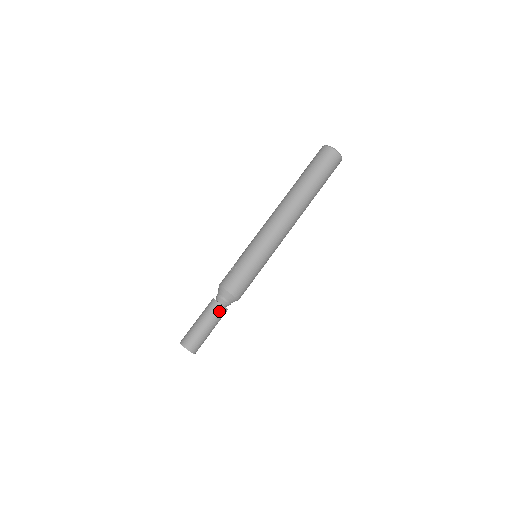
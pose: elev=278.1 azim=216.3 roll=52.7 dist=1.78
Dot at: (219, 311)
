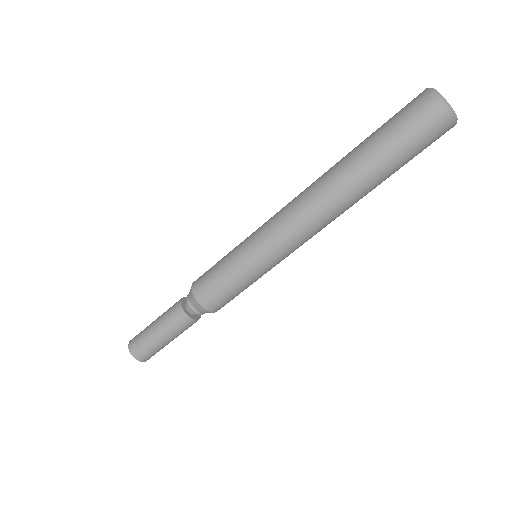
Dot at: (179, 318)
